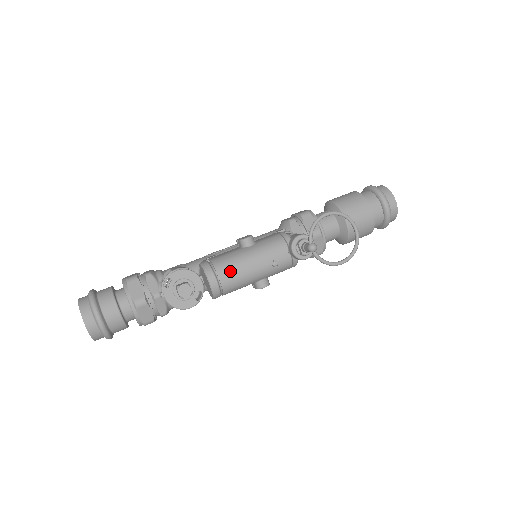
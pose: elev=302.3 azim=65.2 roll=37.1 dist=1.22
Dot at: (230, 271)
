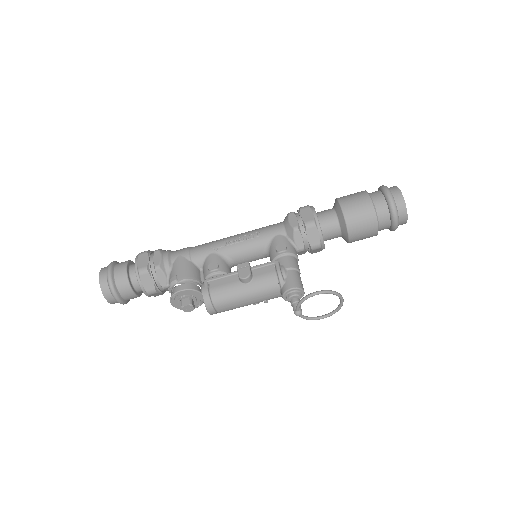
Dot at: (226, 305)
